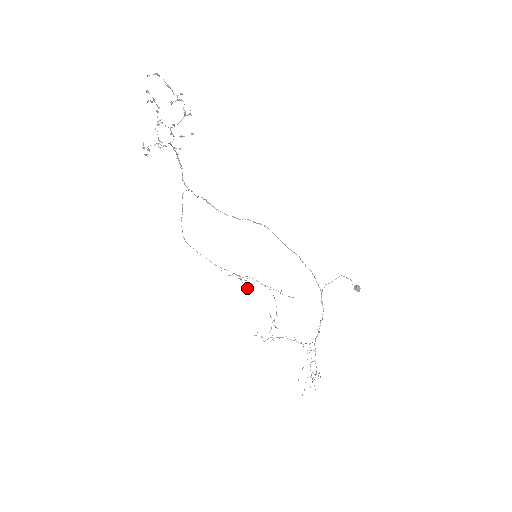
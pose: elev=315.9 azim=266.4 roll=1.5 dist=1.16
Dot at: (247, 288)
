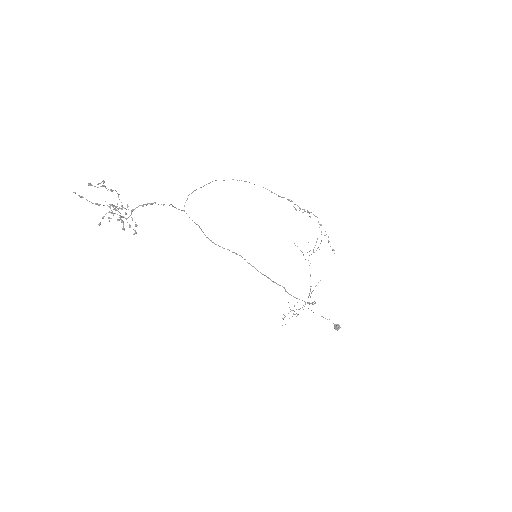
Dot at: (308, 212)
